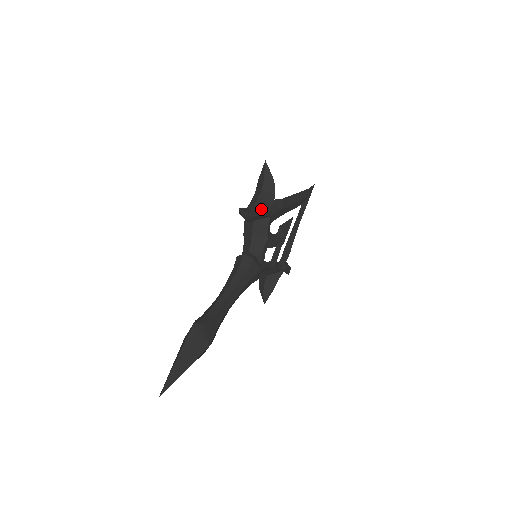
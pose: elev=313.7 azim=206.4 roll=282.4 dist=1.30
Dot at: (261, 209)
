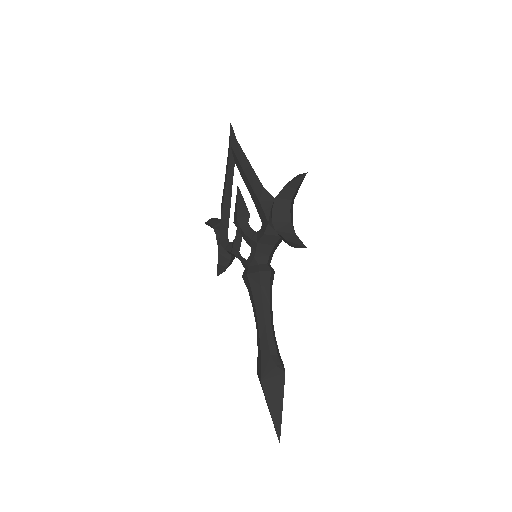
Dot at: occluded
